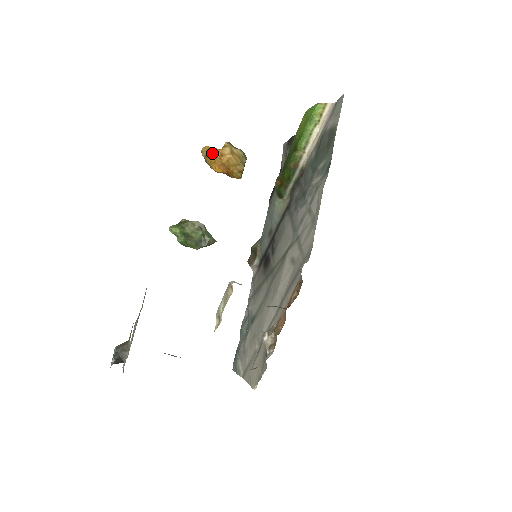
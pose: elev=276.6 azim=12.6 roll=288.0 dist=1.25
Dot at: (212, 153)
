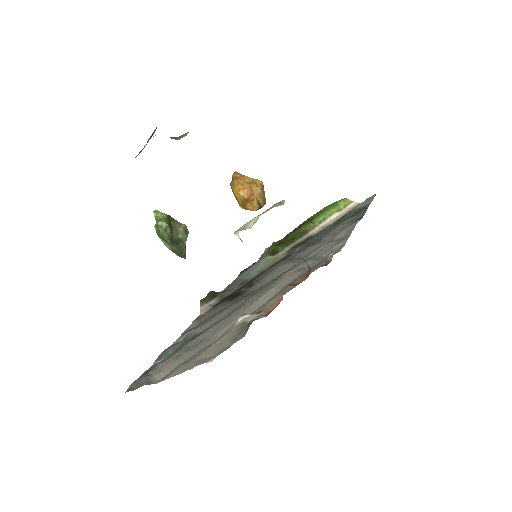
Dot at: (245, 177)
